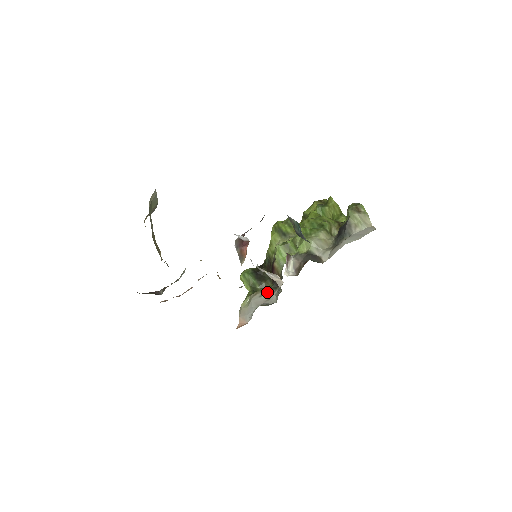
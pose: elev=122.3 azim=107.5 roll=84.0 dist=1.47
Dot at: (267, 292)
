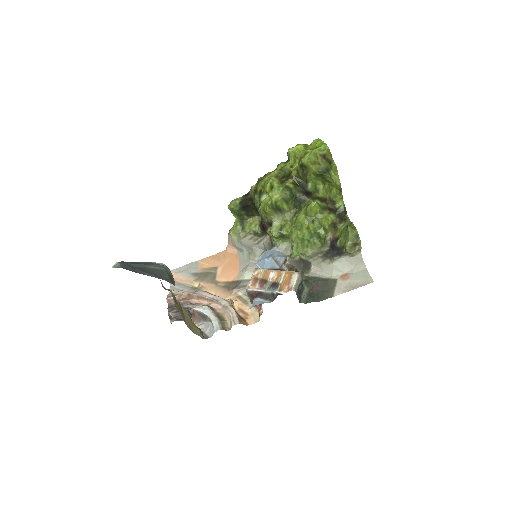
Dot at: (256, 237)
